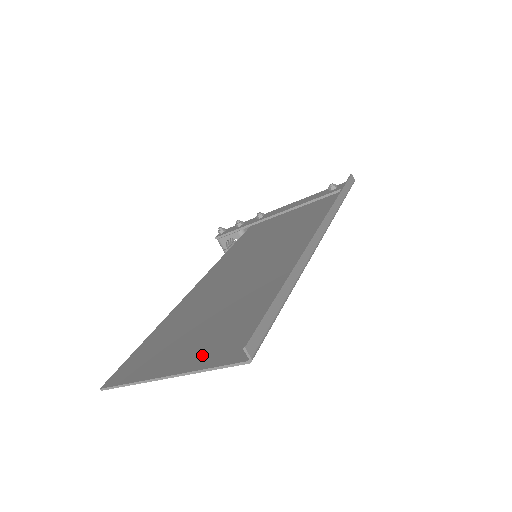
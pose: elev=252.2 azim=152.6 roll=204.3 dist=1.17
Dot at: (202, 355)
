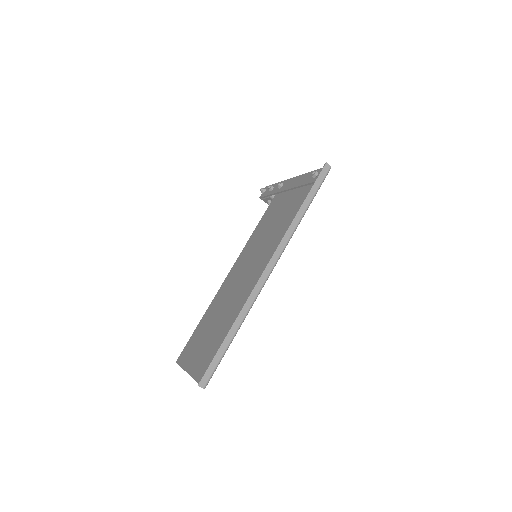
Dot at: (199, 367)
